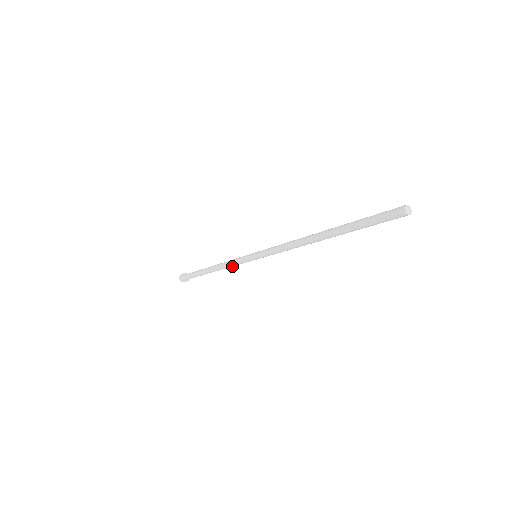
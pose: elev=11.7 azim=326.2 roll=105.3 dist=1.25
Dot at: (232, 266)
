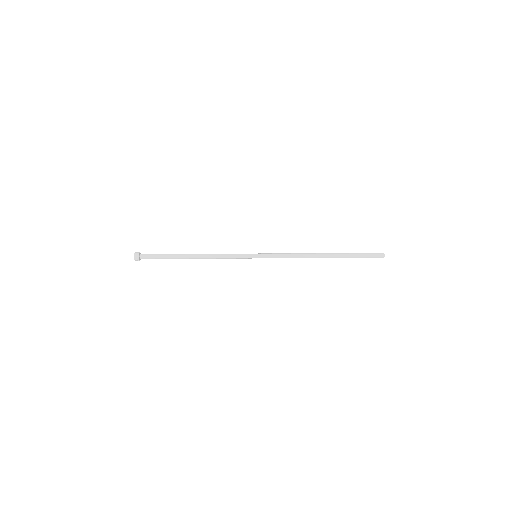
Dot at: (223, 256)
